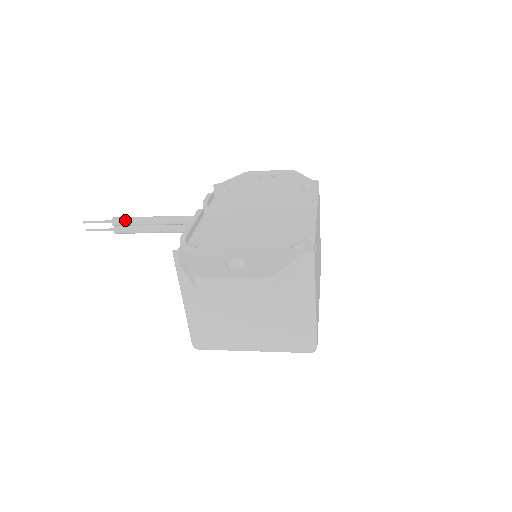
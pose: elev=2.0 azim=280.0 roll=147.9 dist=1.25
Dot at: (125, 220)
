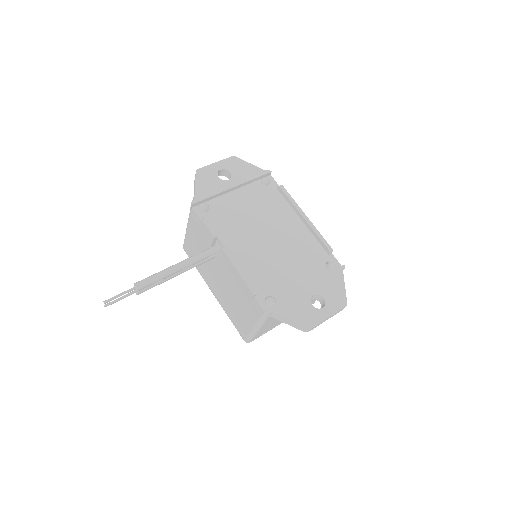
Dot at: (151, 283)
